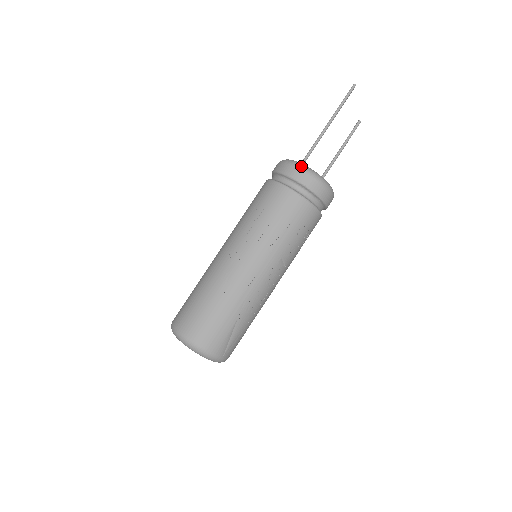
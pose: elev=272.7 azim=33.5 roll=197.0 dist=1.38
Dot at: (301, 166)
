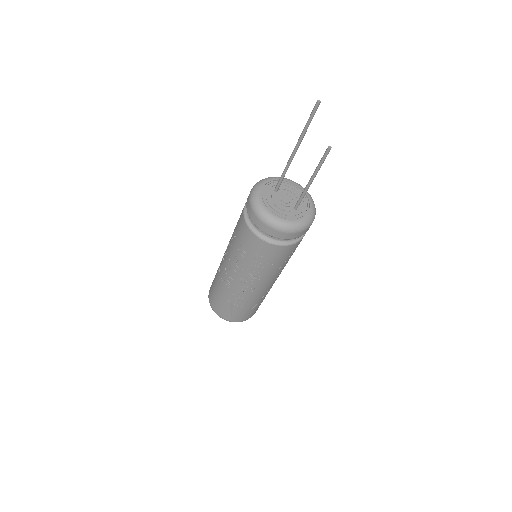
Dot at: (252, 201)
